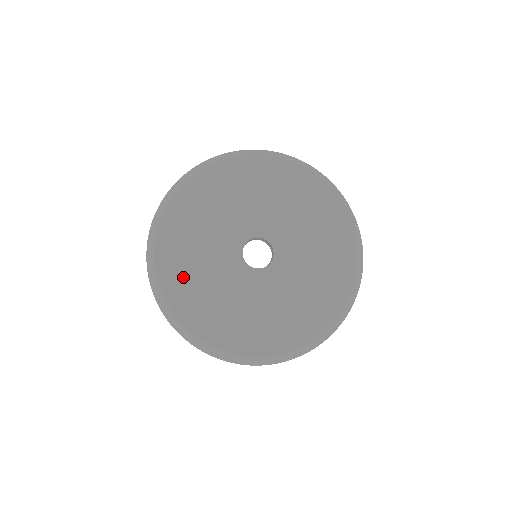
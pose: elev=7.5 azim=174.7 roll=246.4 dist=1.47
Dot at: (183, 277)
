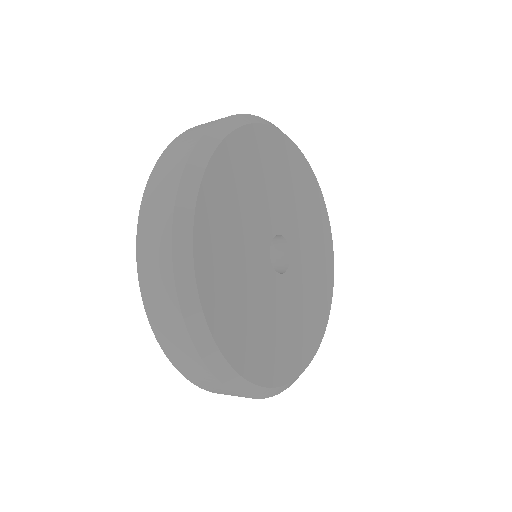
Dot at: (222, 283)
